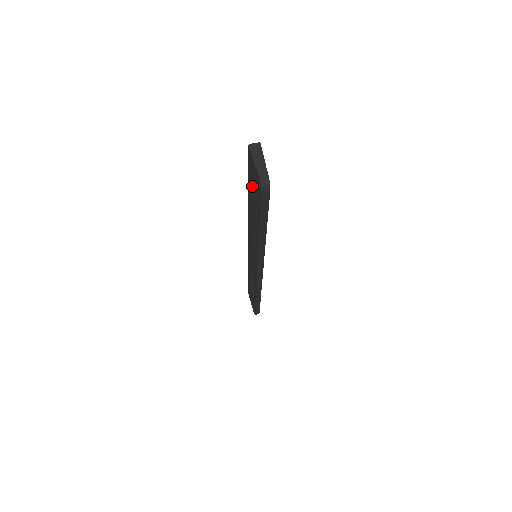
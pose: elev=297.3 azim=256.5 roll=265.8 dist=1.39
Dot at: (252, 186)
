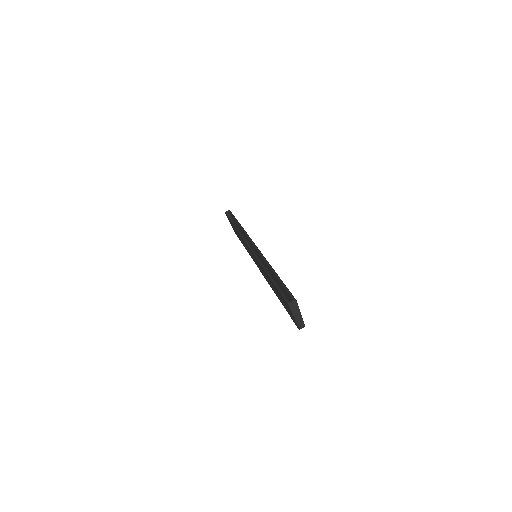
Dot at: (282, 299)
